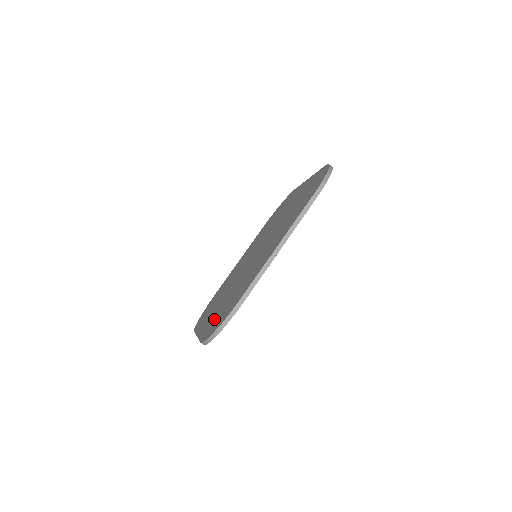
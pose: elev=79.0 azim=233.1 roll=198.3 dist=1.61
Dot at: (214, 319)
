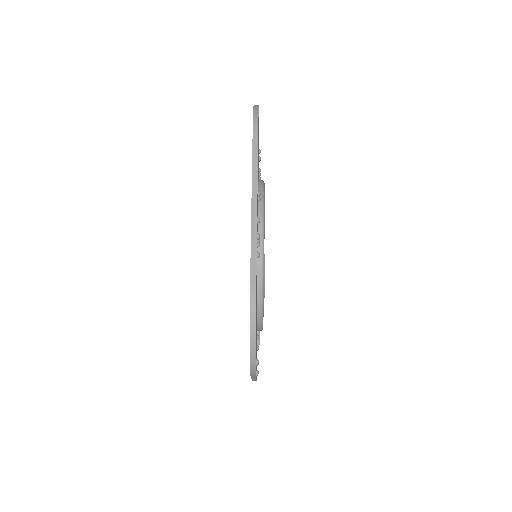
Dot at: occluded
